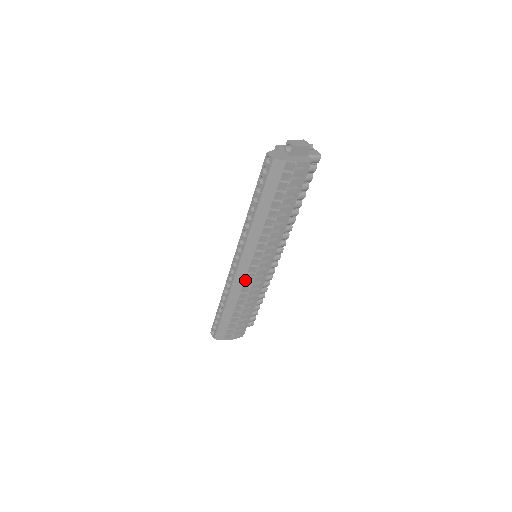
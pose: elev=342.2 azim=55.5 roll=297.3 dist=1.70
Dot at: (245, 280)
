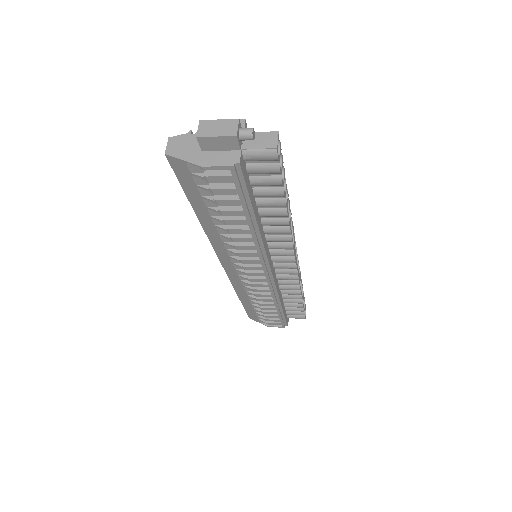
Dot at: (242, 281)
